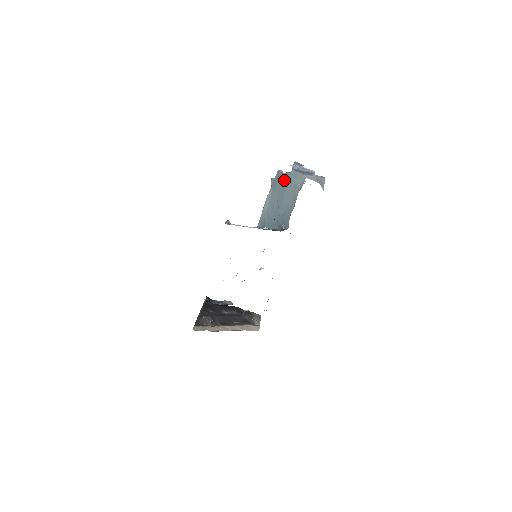
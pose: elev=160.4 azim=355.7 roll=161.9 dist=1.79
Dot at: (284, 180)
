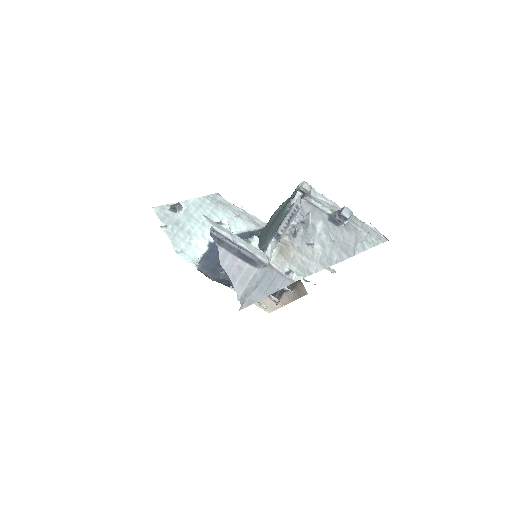
Dot at: (280, 212)
